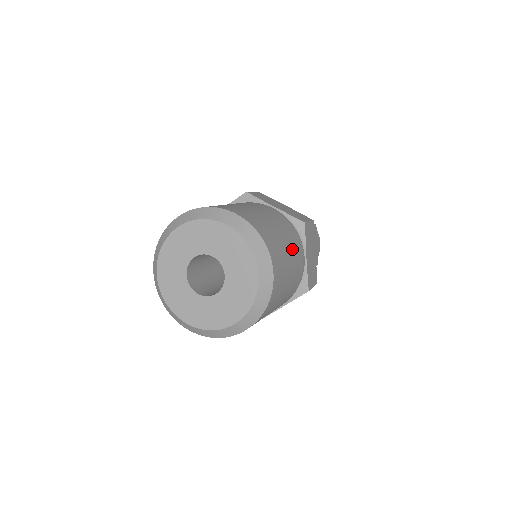
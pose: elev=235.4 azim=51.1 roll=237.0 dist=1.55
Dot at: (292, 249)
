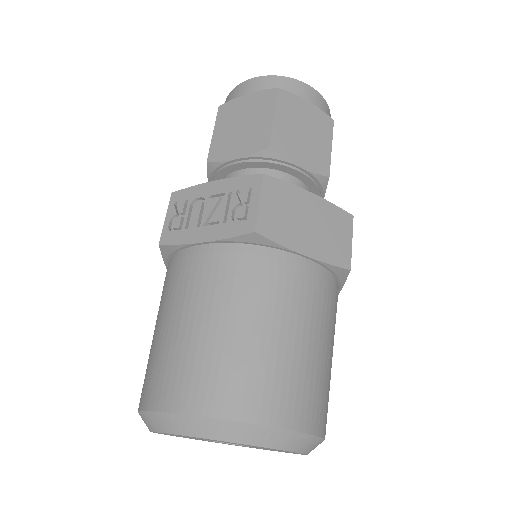
Dot at: occluded
